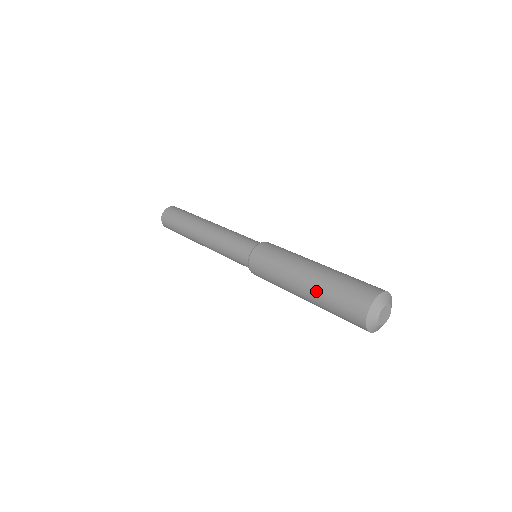
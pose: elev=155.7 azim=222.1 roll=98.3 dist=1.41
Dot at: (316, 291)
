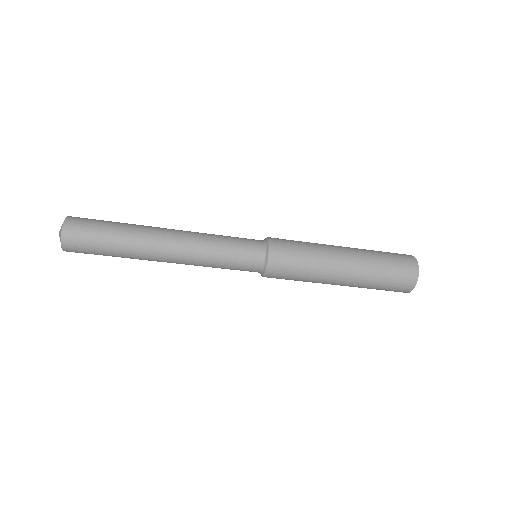
Dot at: (361, 249)
